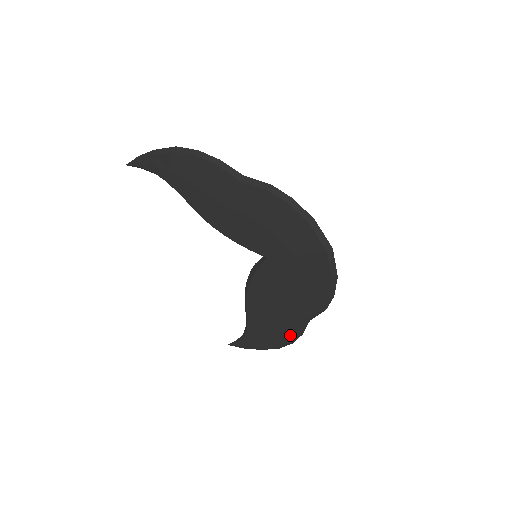
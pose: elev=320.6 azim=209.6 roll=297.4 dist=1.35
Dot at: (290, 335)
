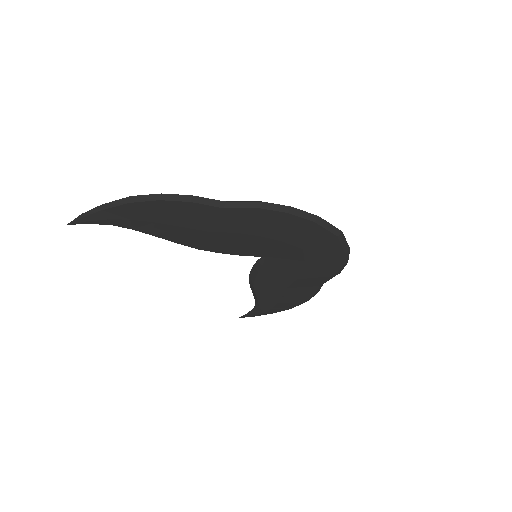
Dot at: (306, 298)
